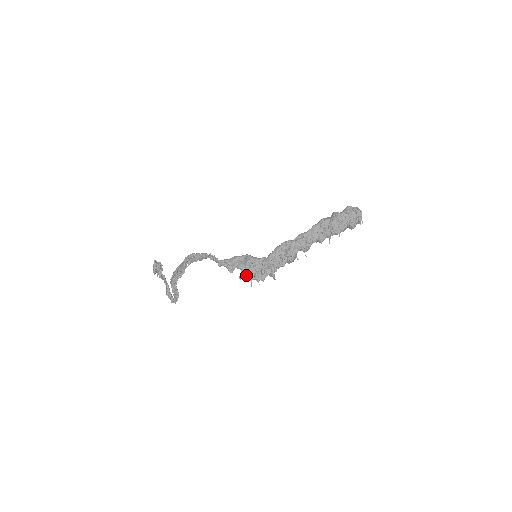
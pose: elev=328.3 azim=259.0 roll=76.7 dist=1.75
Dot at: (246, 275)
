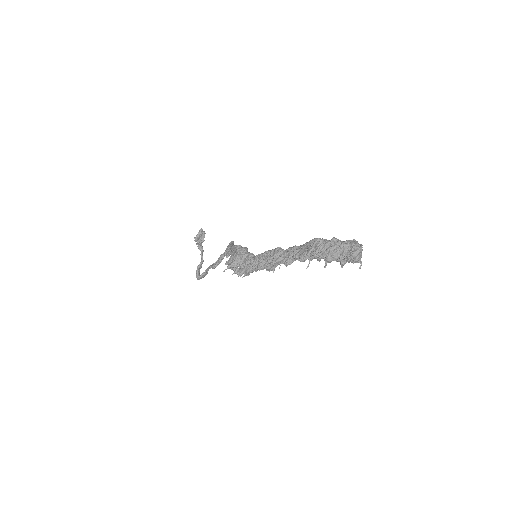
Dot at: (229, 261)
